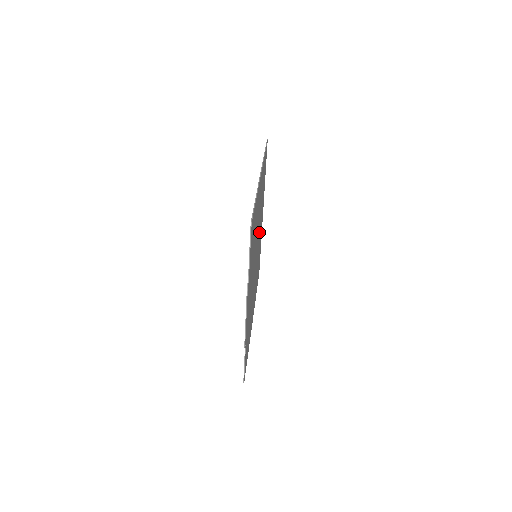
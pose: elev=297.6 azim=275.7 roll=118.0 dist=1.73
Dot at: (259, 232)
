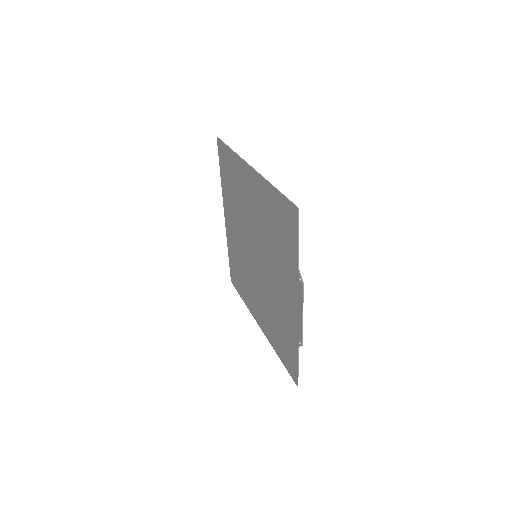
Dot at: (242, 233)
